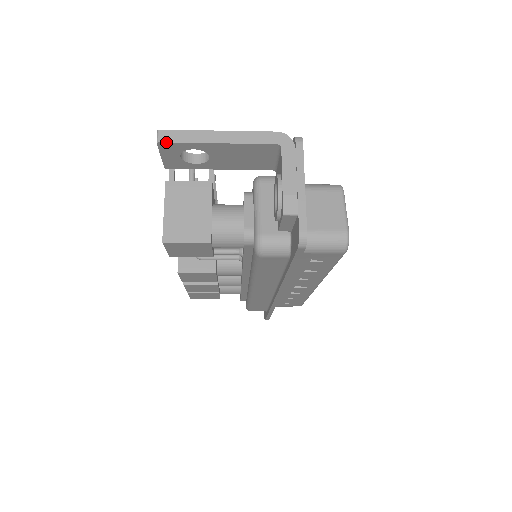
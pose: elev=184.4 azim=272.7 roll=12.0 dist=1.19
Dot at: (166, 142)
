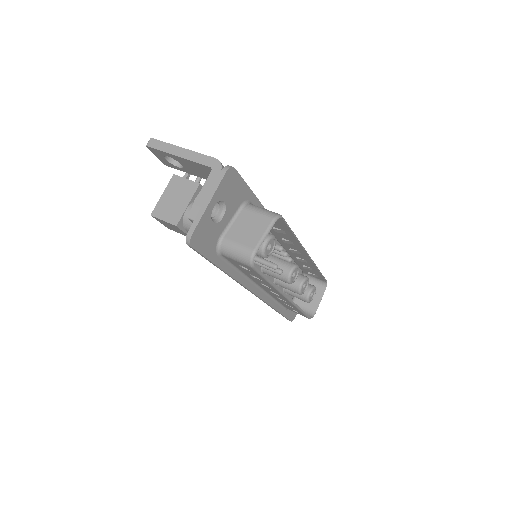
Dot at: (150, 147)
